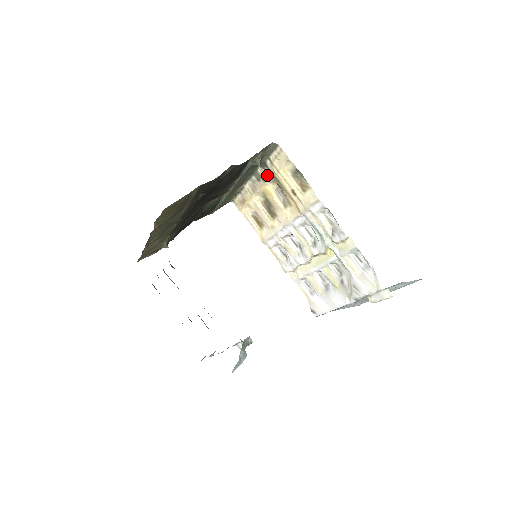
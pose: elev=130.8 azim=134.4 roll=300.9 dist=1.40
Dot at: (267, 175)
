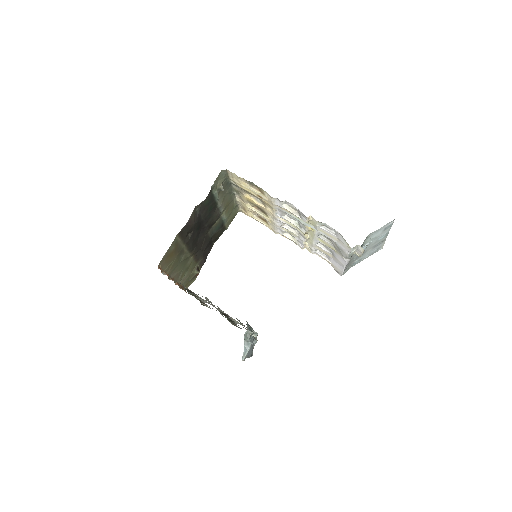
Dot at: (240, 189)
